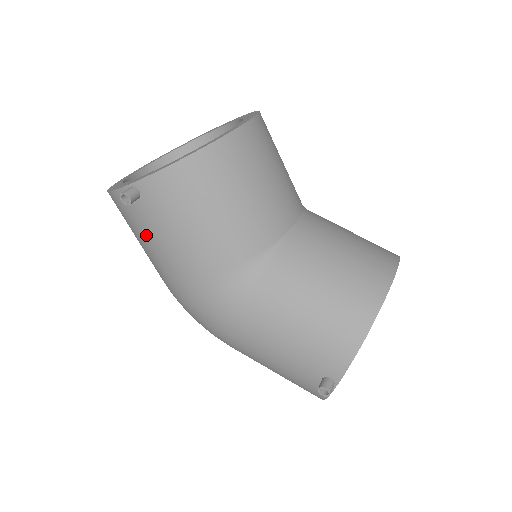
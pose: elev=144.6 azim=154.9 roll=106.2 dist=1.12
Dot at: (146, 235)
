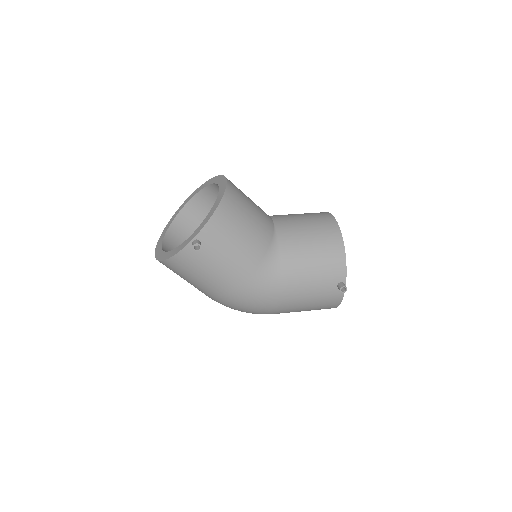
Dot at: (208, 267)
